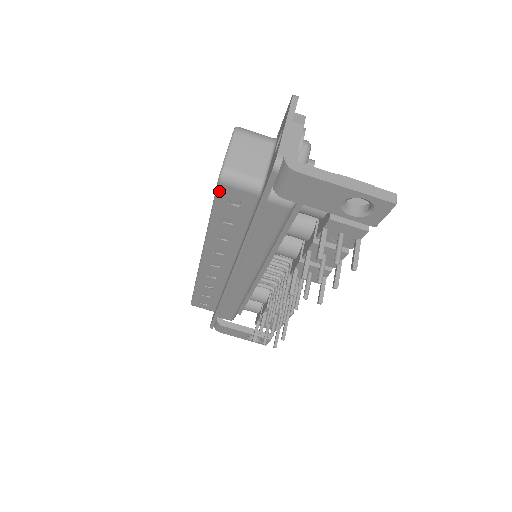
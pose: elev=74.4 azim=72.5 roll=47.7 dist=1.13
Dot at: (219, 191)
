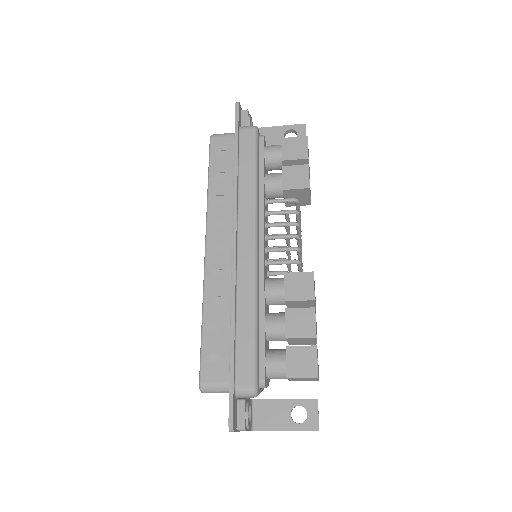
Dot at: occluded
